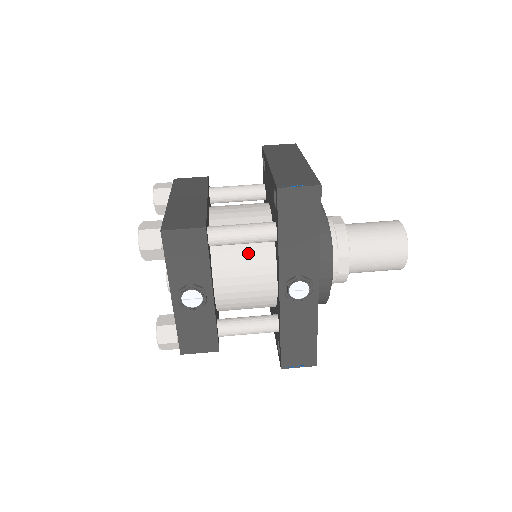
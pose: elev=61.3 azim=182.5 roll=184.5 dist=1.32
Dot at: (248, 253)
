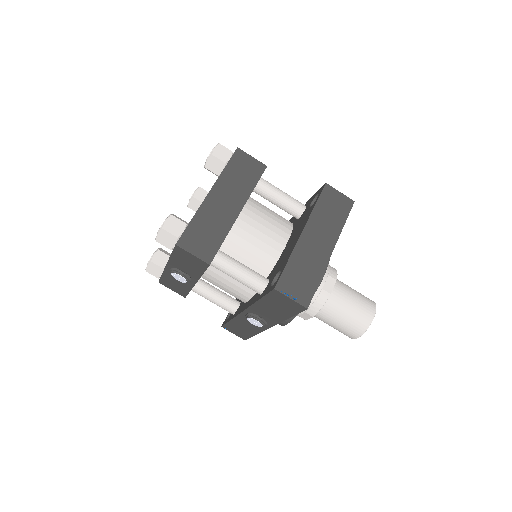
Dot at: occluded
